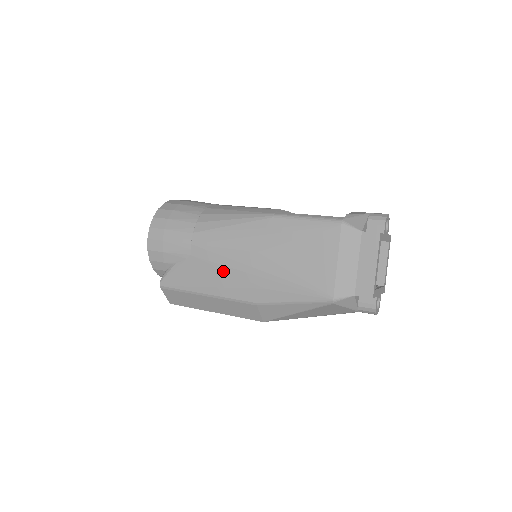
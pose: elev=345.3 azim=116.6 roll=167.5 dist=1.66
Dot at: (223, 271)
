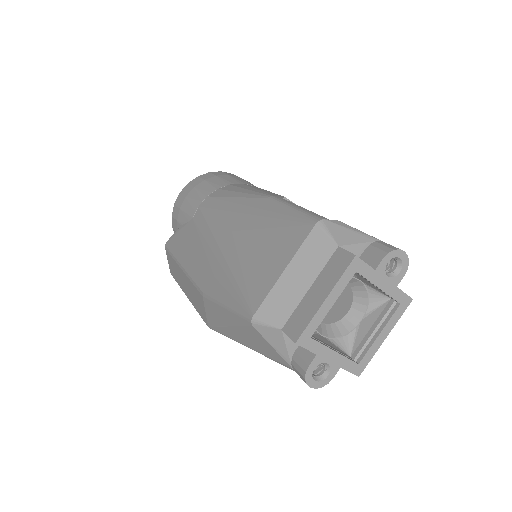
Dot at: (201, 243)
